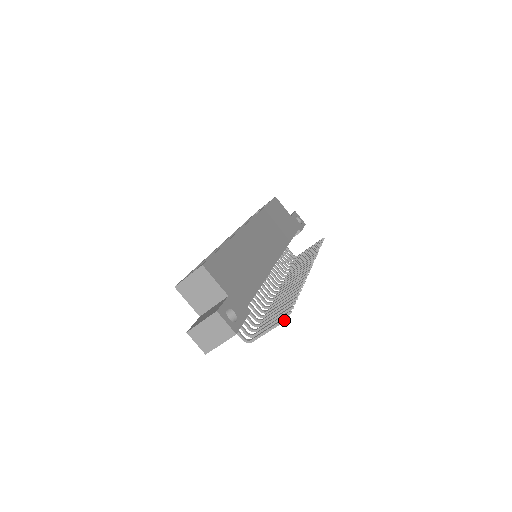
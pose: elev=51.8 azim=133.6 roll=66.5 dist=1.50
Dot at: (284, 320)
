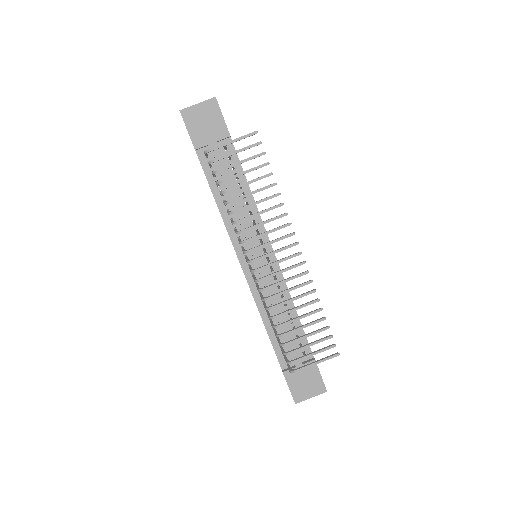
Dot at: (252, 133)
